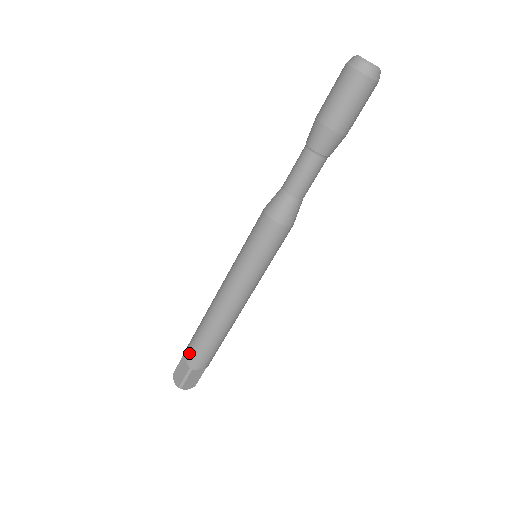
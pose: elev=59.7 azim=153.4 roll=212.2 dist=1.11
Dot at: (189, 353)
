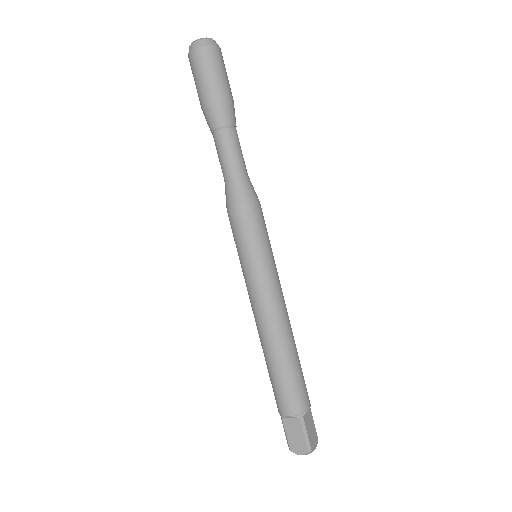
Dot at: (286, 404)
